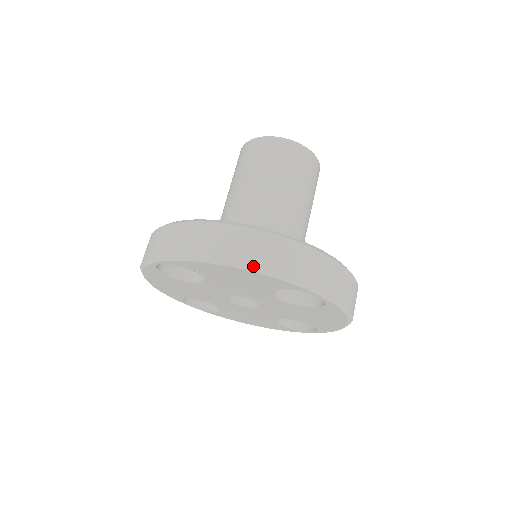
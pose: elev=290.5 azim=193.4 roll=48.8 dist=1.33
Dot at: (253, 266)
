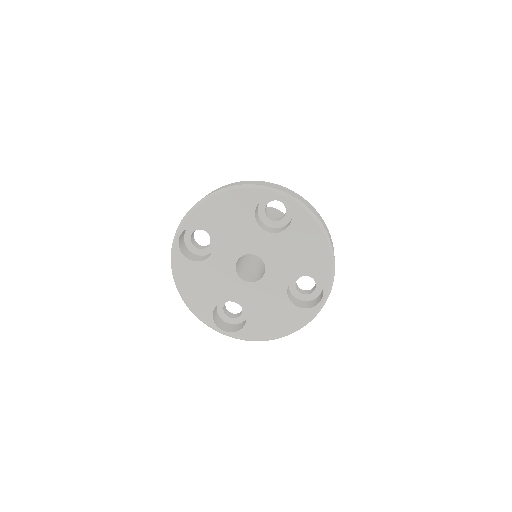
Dot at: (229, 187)
